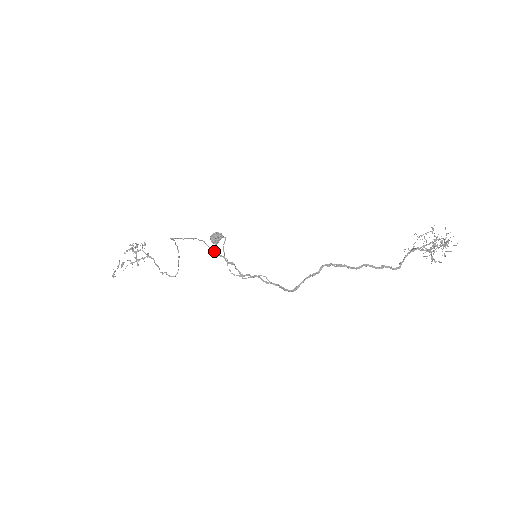
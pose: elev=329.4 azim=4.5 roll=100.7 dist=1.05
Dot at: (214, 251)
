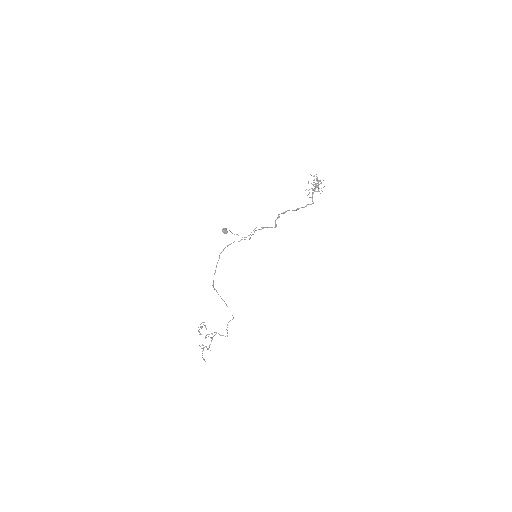
Dot at: occluded
